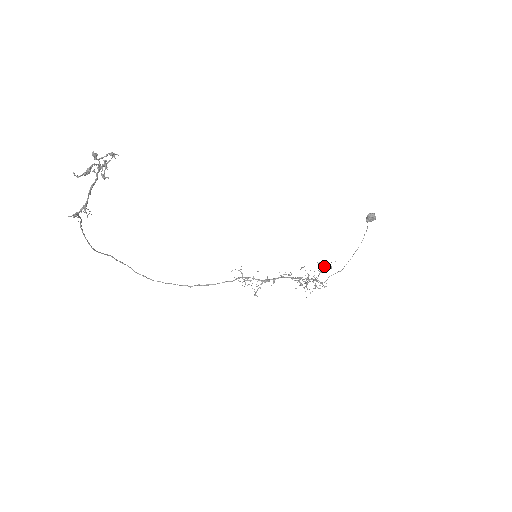
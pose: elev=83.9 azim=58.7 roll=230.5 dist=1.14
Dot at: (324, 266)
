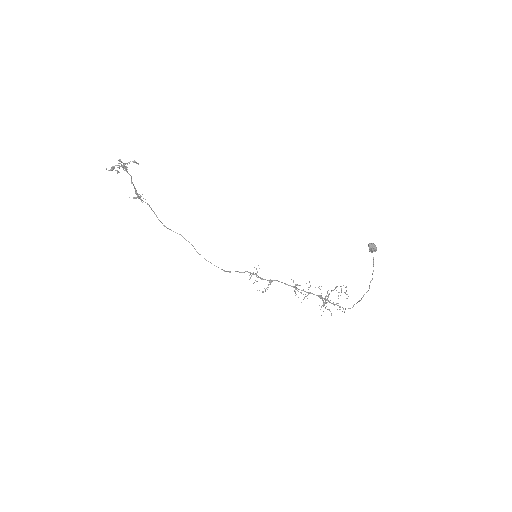
Dot at: (341, 290)
